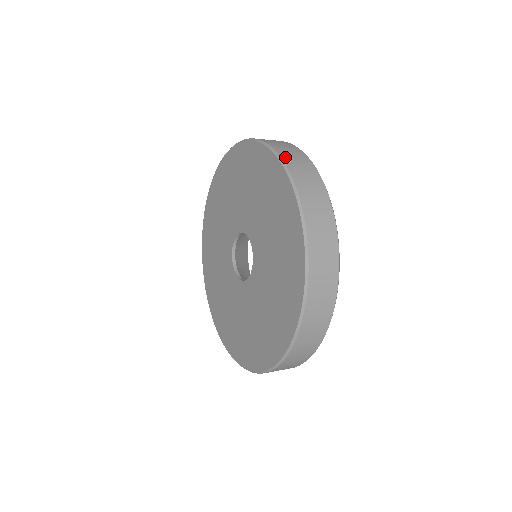
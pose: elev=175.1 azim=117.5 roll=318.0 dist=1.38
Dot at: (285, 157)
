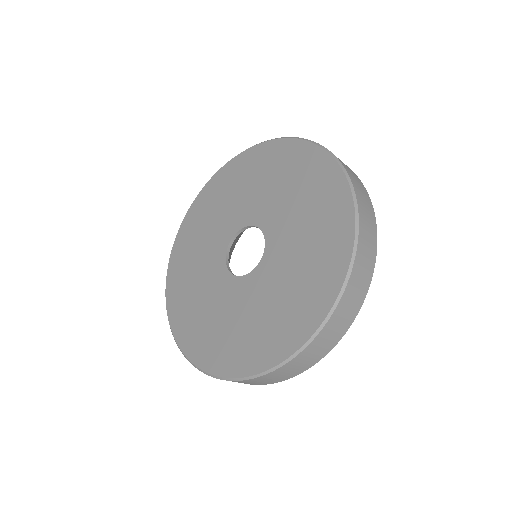
Dot at: occluded
